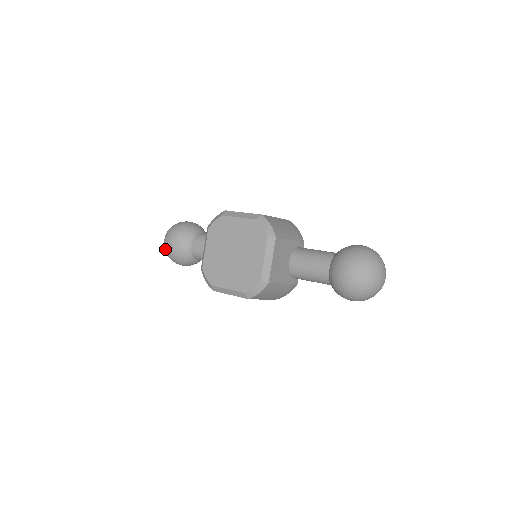
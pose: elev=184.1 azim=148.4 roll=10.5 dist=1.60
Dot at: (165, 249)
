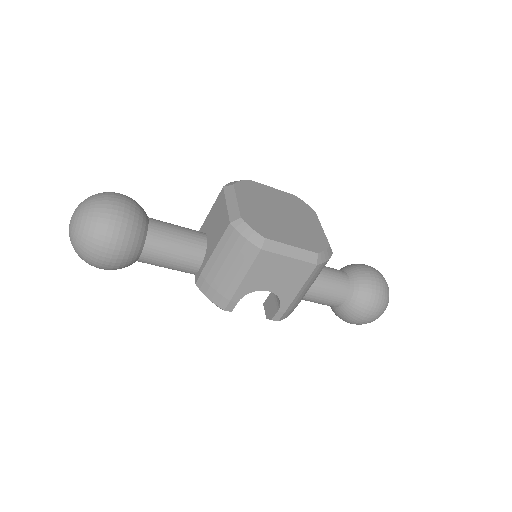
Dot at: (98, 210)
